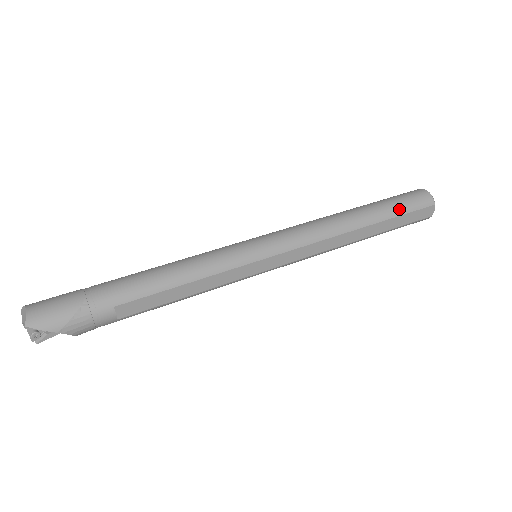
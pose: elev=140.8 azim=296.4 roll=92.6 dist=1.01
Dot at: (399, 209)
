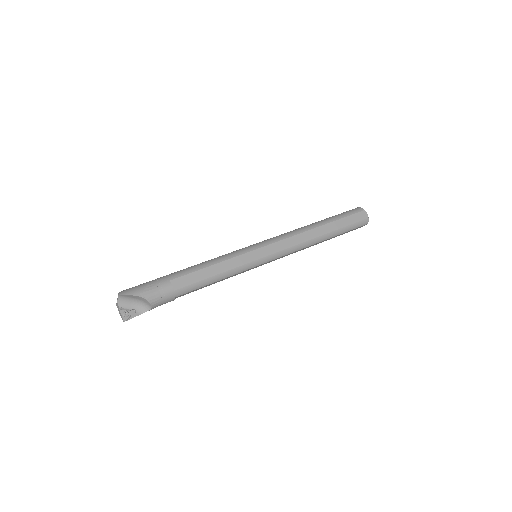
Dot at: (340, 216)
